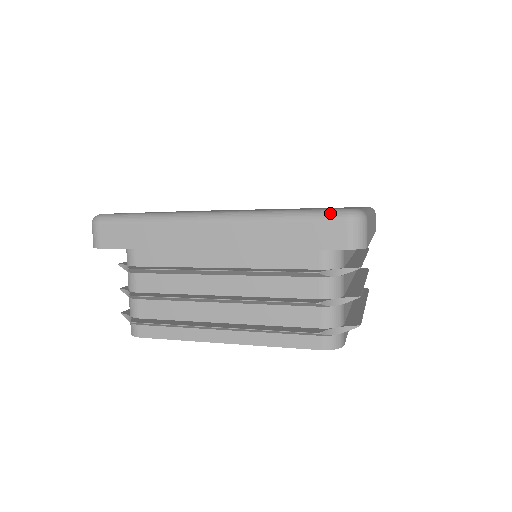
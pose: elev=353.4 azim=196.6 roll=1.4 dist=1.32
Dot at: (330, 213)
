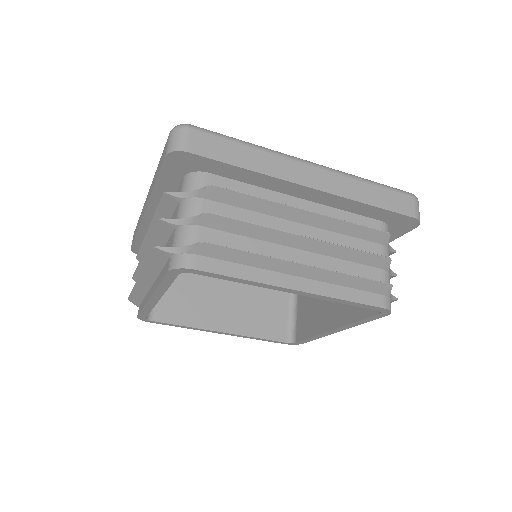
Dot at: occluded
